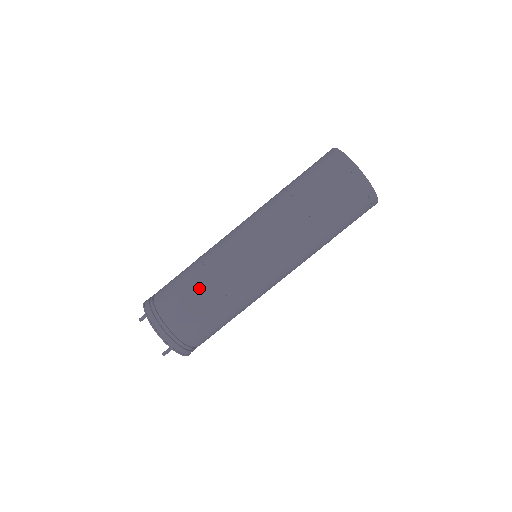
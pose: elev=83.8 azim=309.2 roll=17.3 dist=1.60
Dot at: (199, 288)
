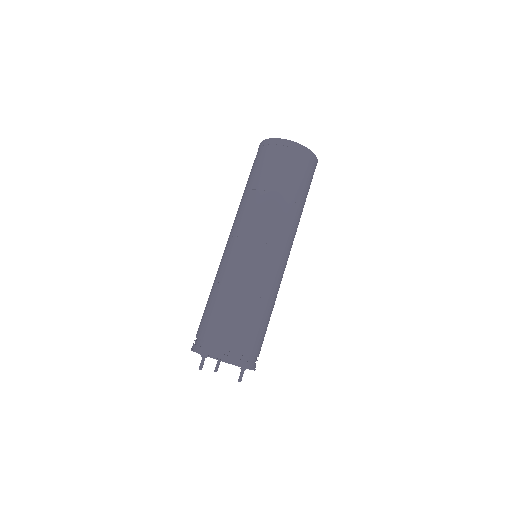
Dot at: (243, 305)
